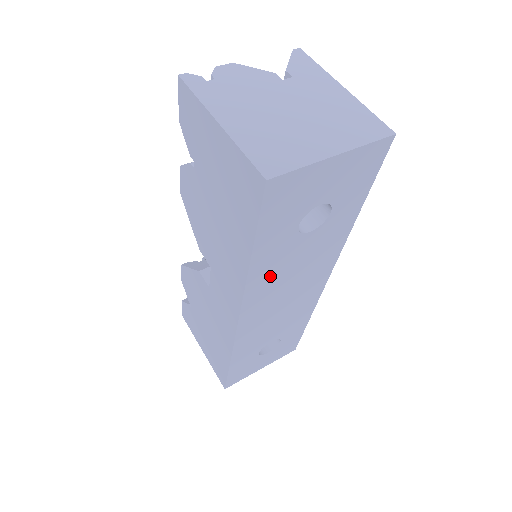
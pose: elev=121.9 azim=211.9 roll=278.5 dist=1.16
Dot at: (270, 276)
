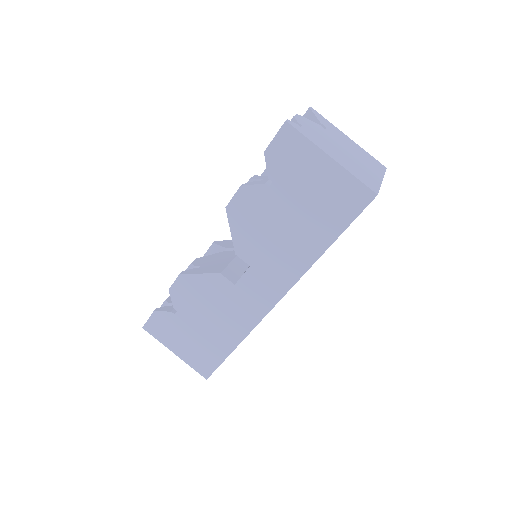
Dot at: occluded
